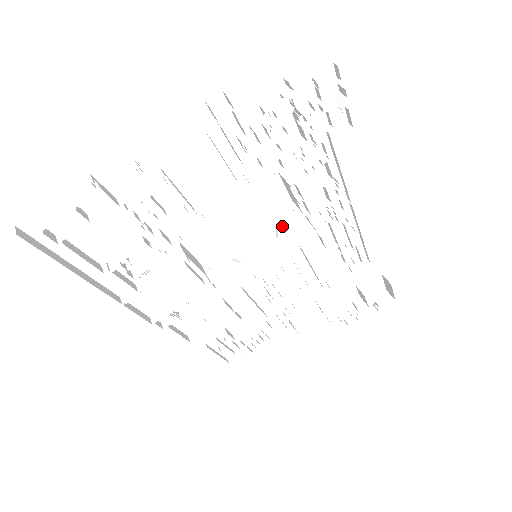
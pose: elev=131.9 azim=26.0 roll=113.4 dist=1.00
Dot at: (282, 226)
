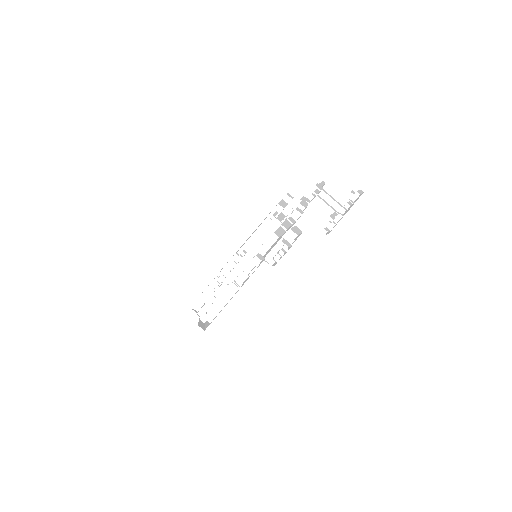
Dot at: occluded
